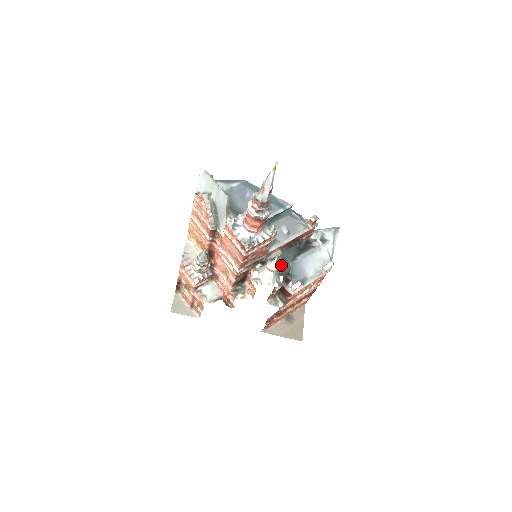
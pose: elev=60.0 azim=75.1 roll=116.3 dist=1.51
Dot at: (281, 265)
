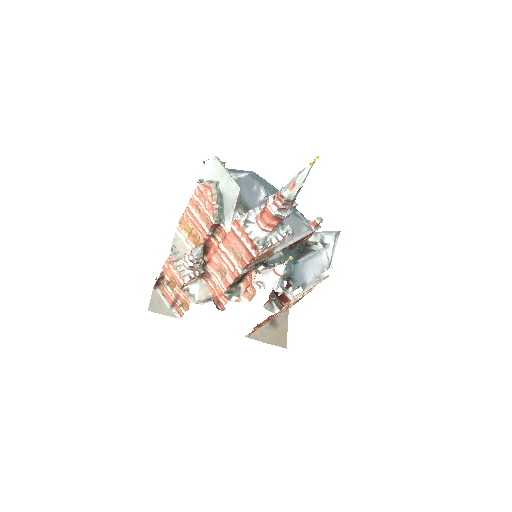
Dot at: occluded
